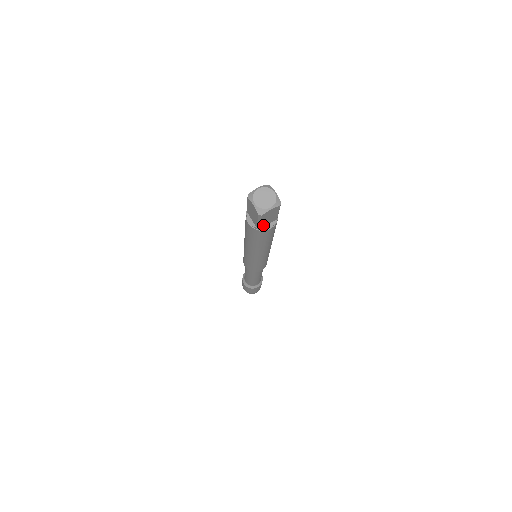
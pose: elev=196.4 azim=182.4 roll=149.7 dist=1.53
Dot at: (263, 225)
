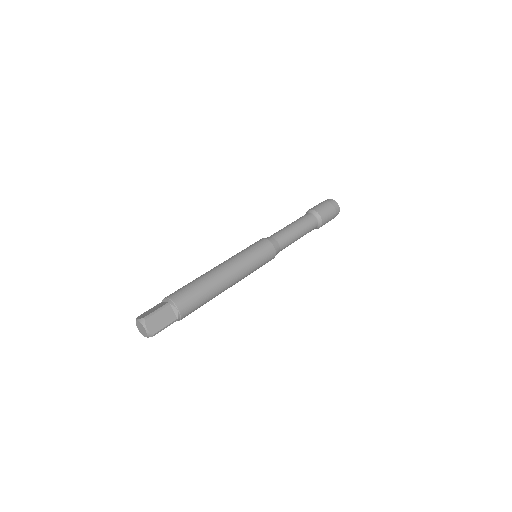
Dot at: occluded
